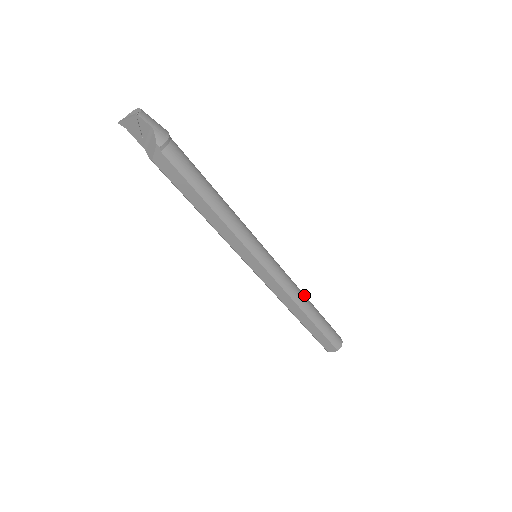
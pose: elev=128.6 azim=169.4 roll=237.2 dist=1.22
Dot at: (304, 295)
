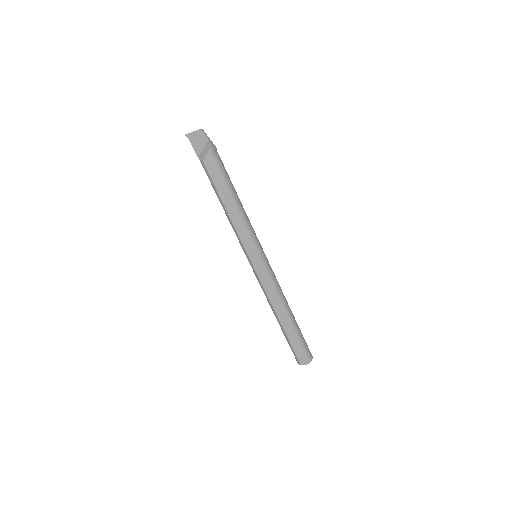
Dot at: (286, 301)
